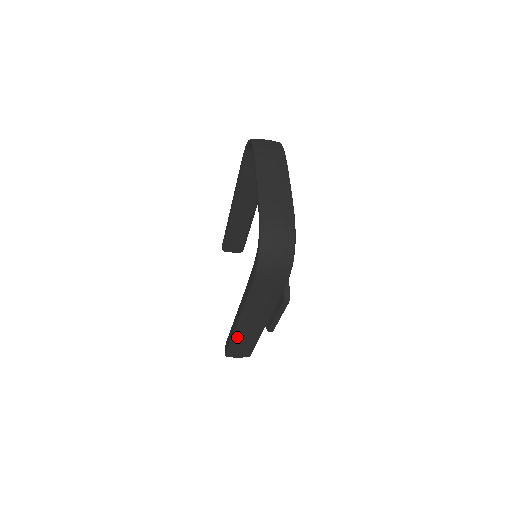
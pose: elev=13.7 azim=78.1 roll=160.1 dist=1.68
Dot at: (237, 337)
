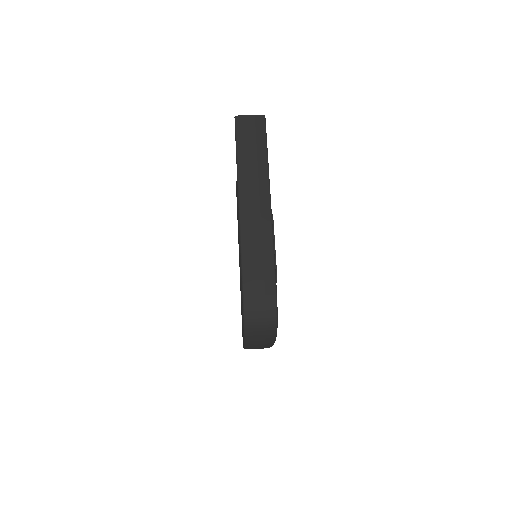
Dot at: occluded
